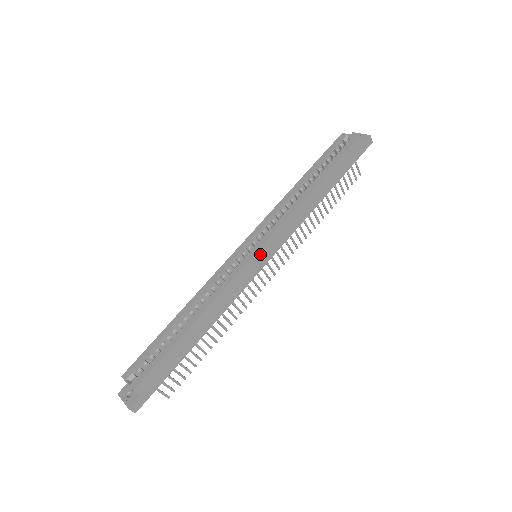
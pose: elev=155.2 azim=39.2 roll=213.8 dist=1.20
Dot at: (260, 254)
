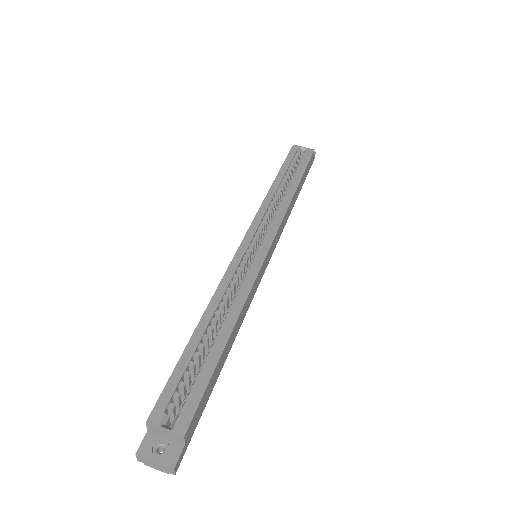
Dot at: (269, 252)
